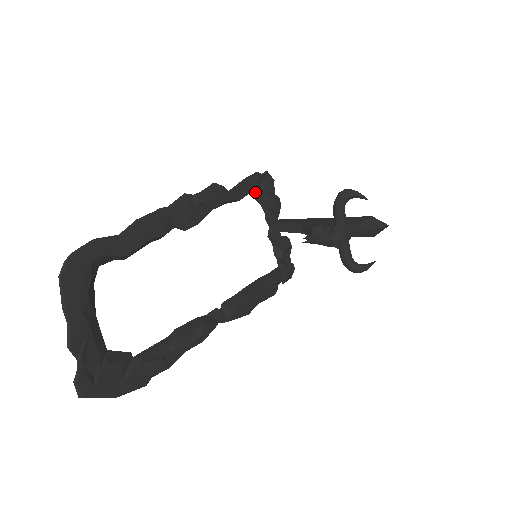
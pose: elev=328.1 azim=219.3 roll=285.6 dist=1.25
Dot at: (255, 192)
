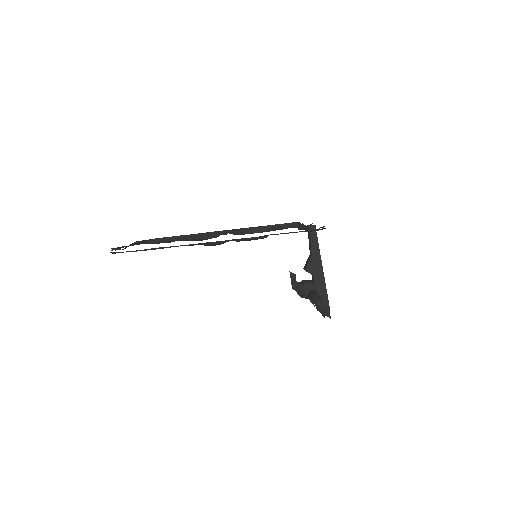
Dot at: occluded
